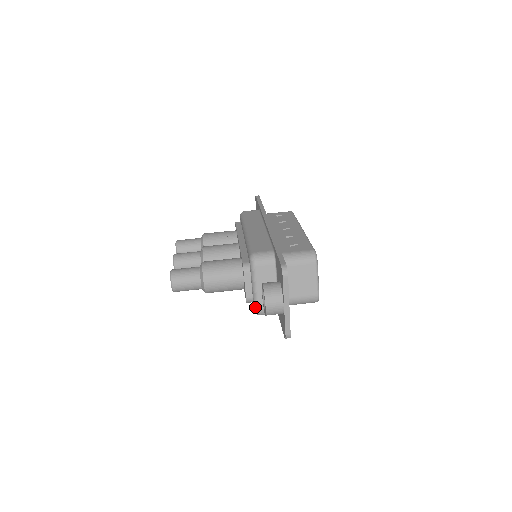
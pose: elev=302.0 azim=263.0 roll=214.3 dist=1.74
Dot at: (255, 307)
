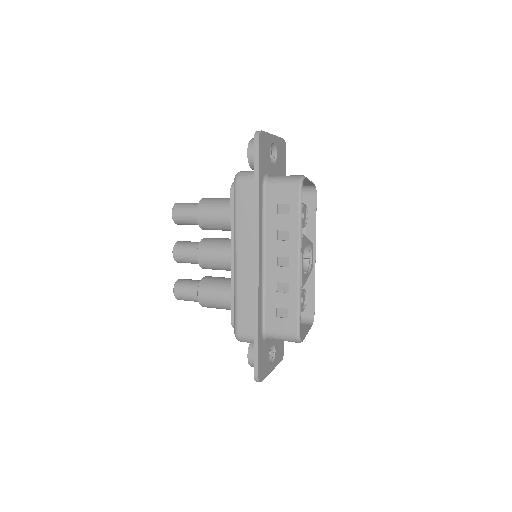
Dot at: occluded
